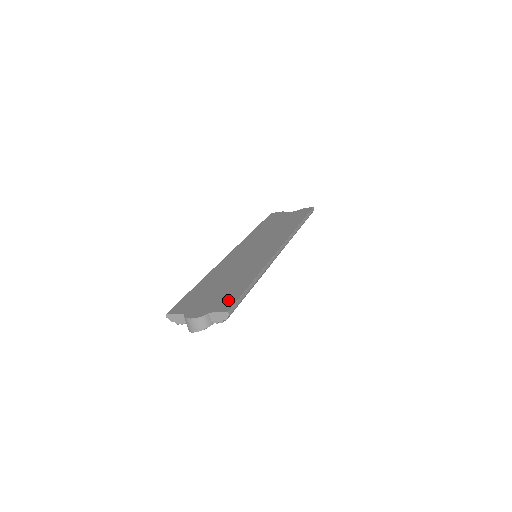
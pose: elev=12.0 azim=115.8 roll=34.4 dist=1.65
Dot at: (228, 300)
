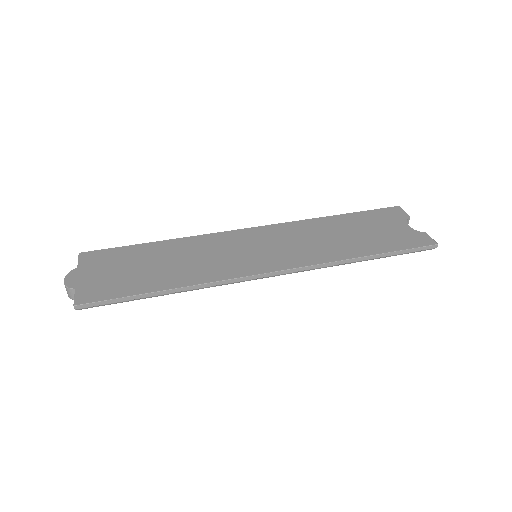
Dot at: (104, 291)
